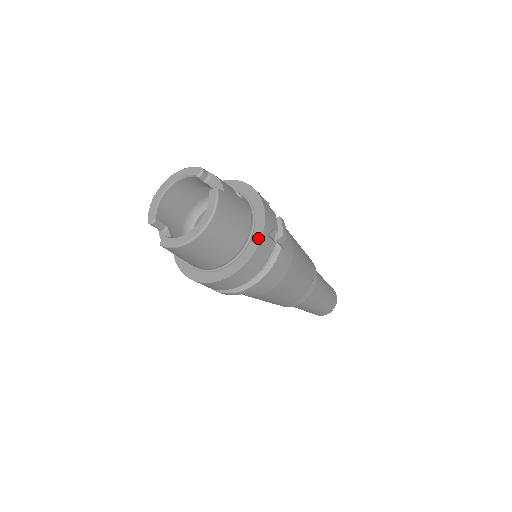
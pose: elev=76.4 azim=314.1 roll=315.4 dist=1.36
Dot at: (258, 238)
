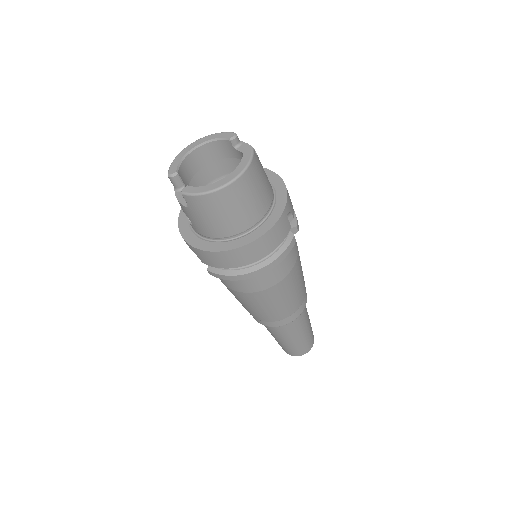
Dot at: (279, 213)
